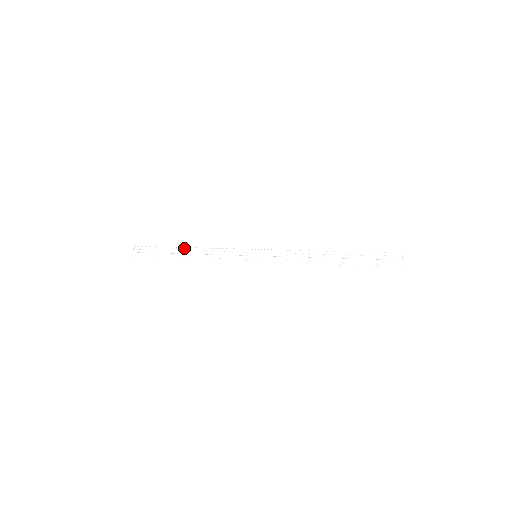
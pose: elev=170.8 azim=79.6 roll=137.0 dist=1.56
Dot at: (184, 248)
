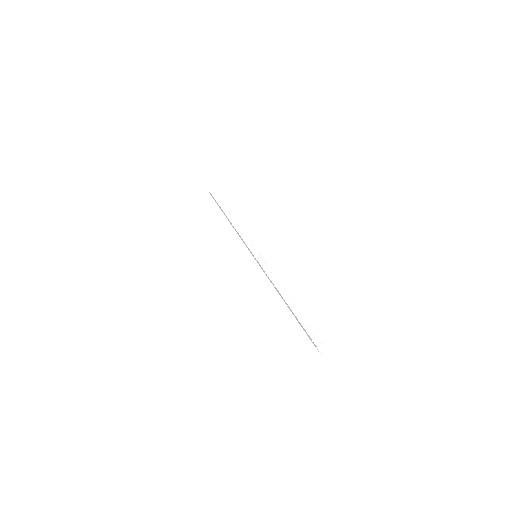
Dot at: (227, 217)
